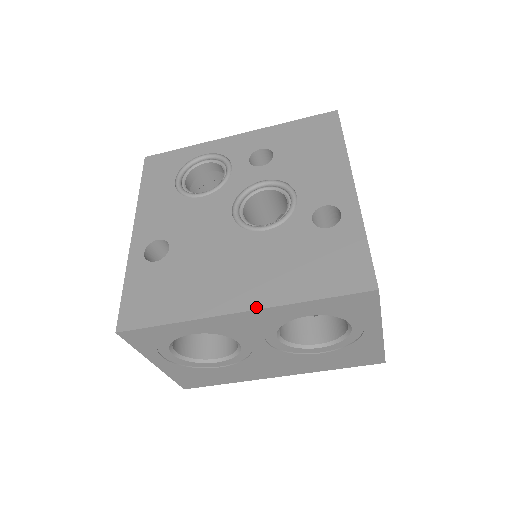
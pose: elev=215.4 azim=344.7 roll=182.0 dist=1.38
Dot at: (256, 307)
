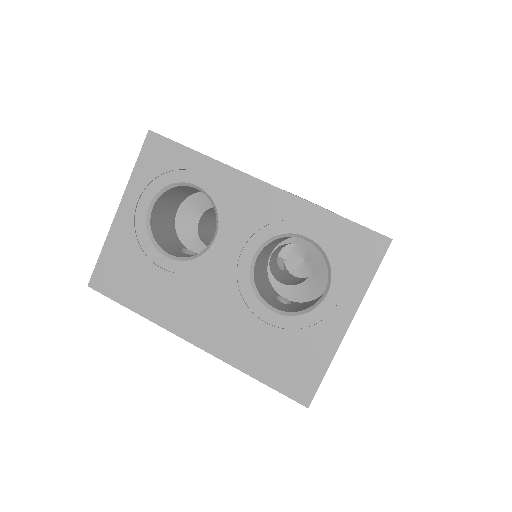
Dot at: occluded
